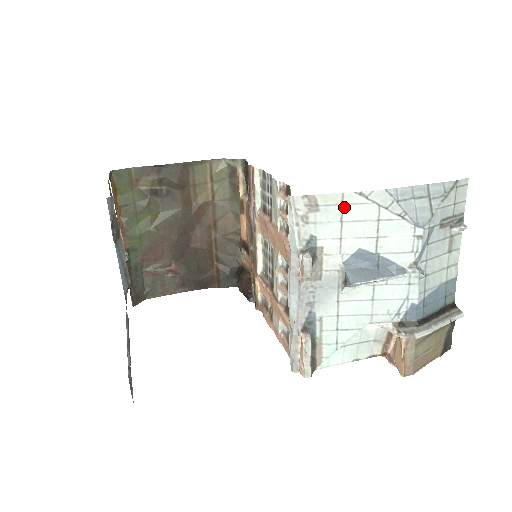
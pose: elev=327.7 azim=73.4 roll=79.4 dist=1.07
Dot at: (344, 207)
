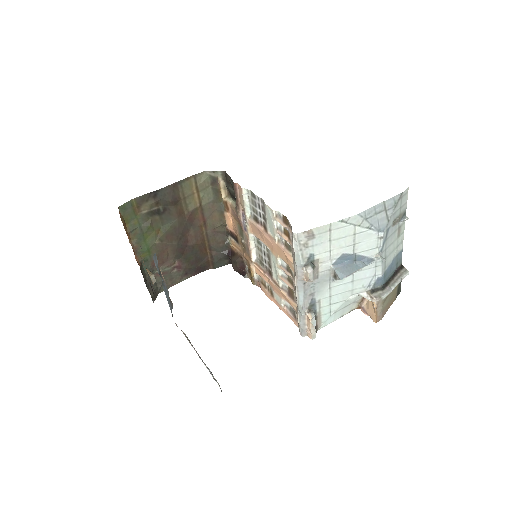
Dot at: (331, 232)
